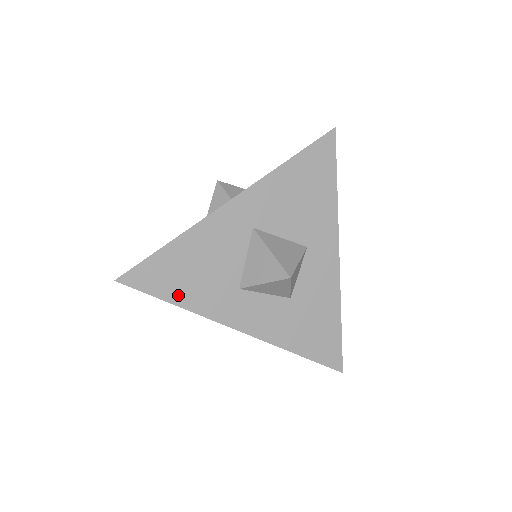
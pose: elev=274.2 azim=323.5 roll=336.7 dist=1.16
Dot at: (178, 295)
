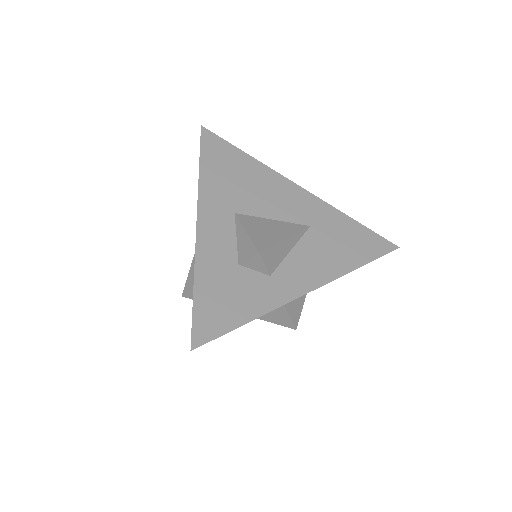
Dot at: occluded
